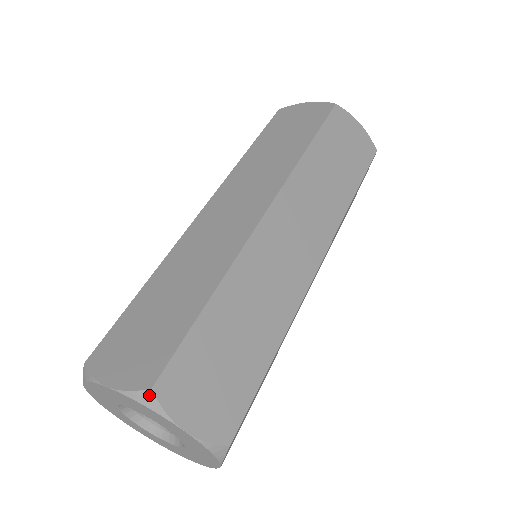
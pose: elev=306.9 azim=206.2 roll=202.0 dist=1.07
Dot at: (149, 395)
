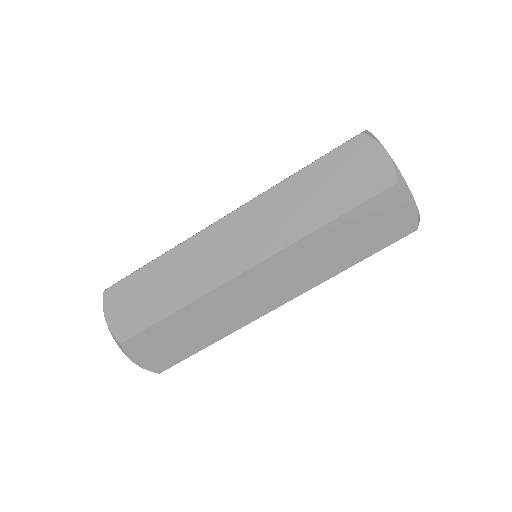
Dot at: occluded
